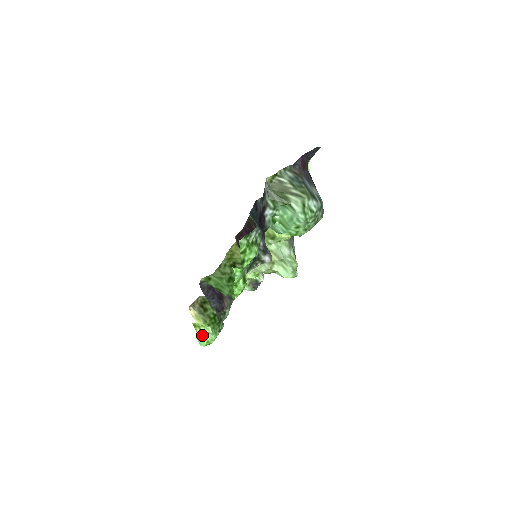
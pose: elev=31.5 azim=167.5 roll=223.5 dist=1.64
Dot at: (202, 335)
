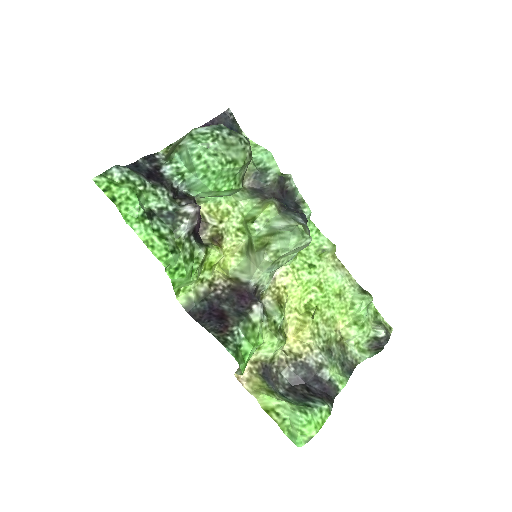
Dot at: (291, 427)
